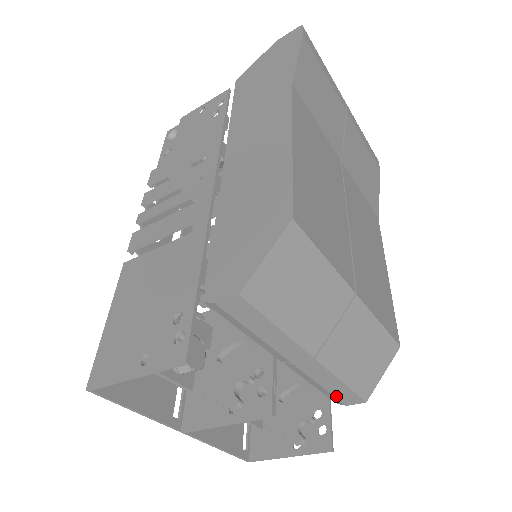
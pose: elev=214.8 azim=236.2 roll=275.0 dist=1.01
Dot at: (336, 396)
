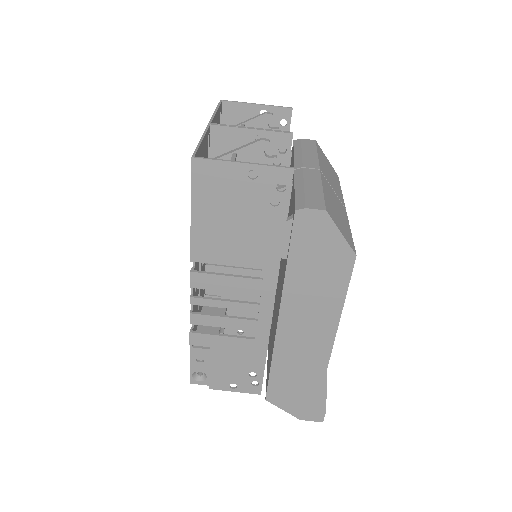
Dot at: (306, 197)
